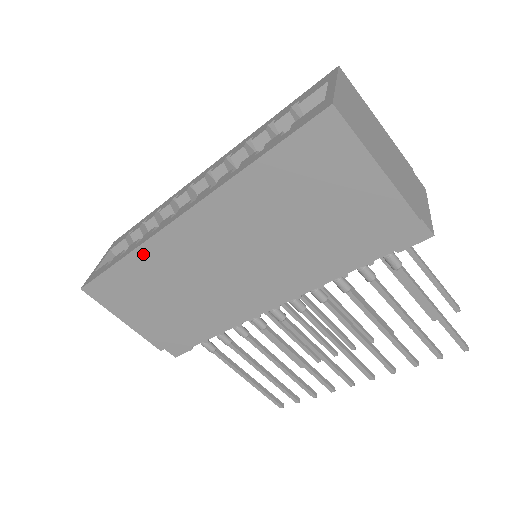
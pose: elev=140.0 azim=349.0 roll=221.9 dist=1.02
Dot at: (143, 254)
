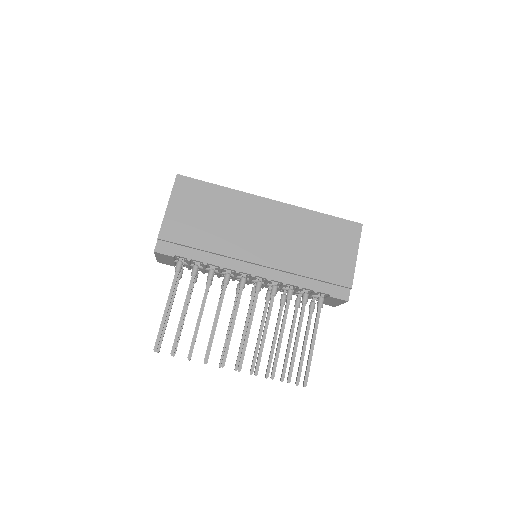
Dot at: (235, 194)
